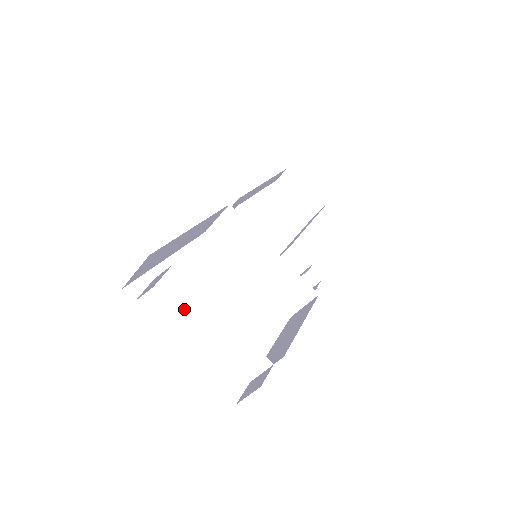
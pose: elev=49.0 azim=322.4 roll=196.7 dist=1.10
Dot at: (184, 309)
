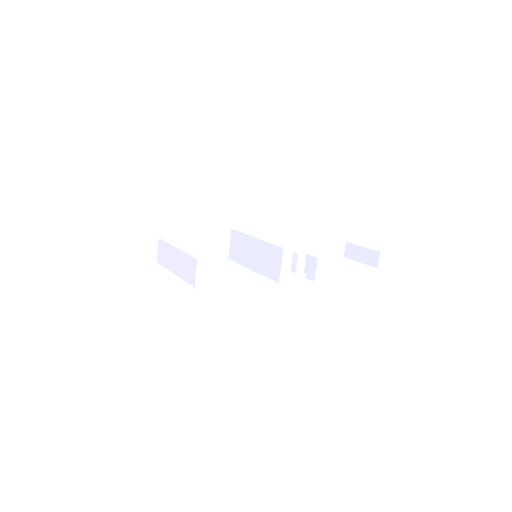
Dot at: (166, 263)
